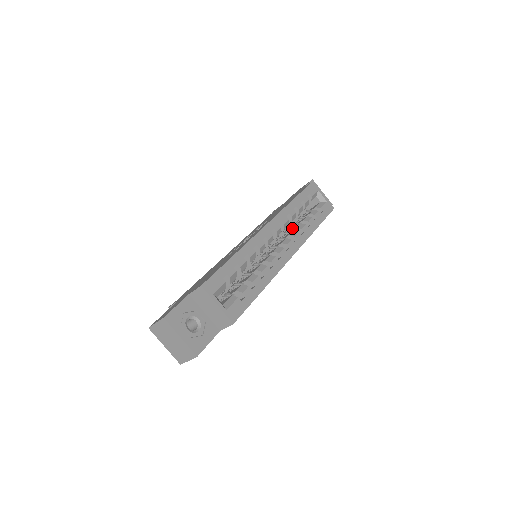
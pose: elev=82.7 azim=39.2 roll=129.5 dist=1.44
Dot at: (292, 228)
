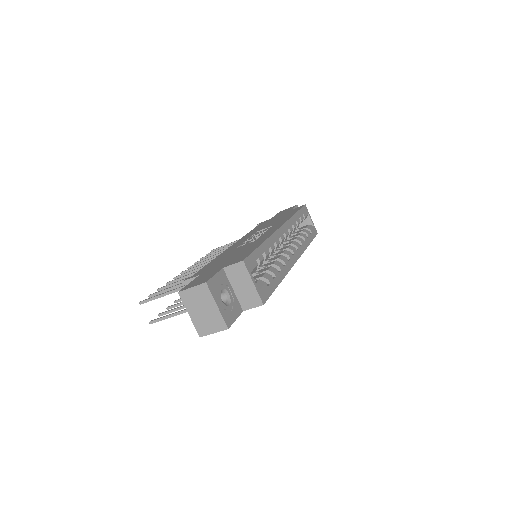
Dot at: occluded
